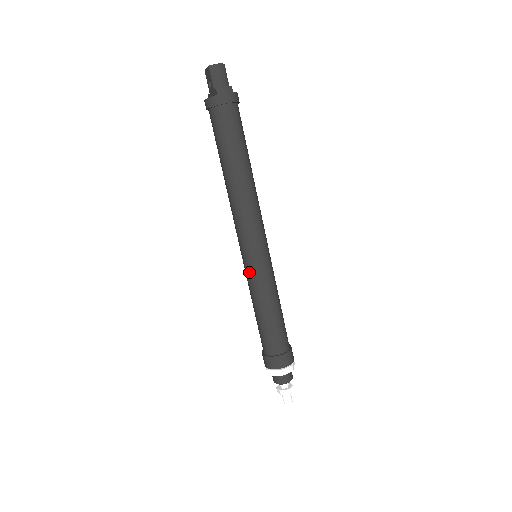
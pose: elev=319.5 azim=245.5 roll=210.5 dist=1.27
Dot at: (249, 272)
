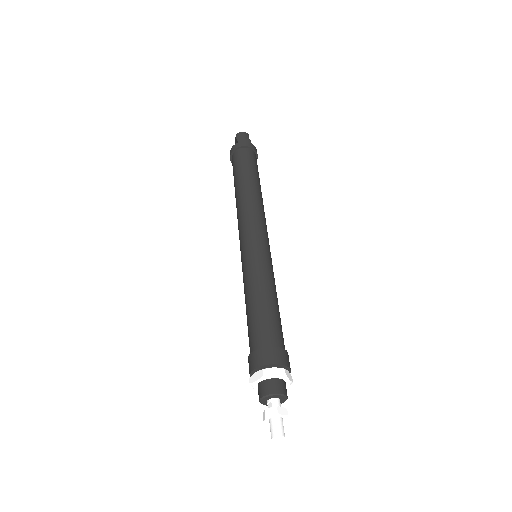
Dot at: (244, 262)
